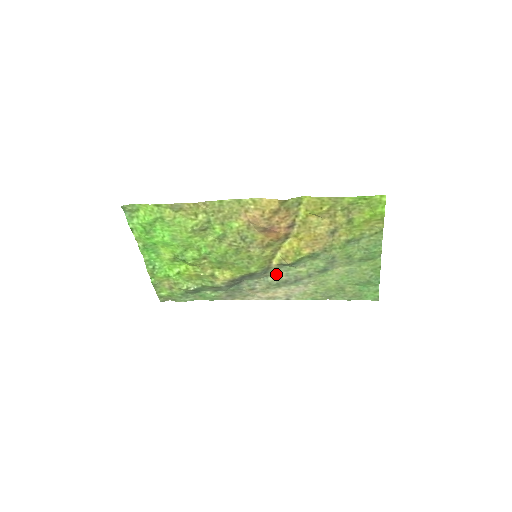
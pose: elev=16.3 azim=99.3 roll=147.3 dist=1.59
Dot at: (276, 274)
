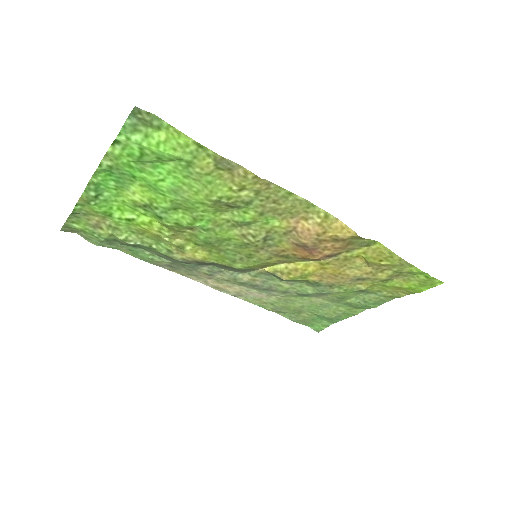
Dot at: (254, 276)
